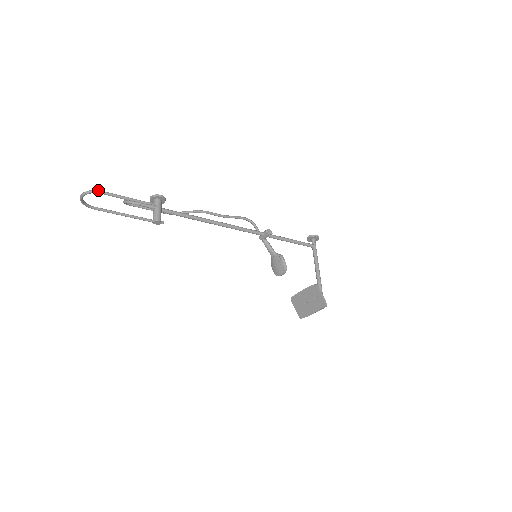
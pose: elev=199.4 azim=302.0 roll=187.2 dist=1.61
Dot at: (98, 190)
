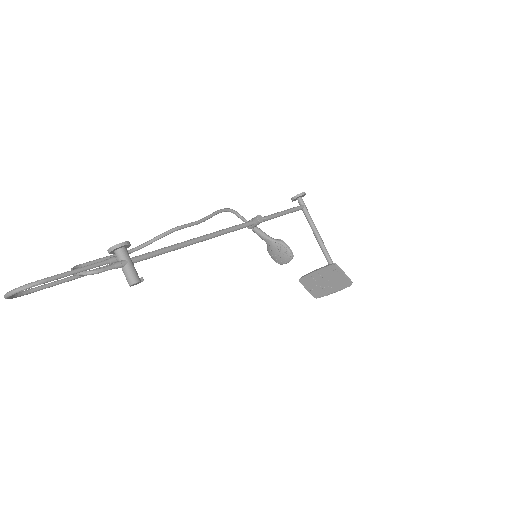
Dot at: occluded
